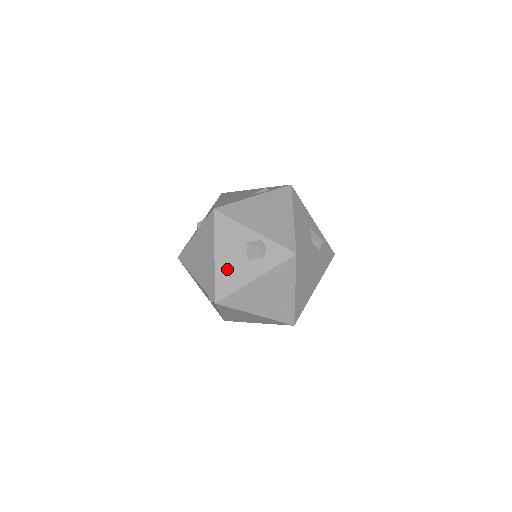
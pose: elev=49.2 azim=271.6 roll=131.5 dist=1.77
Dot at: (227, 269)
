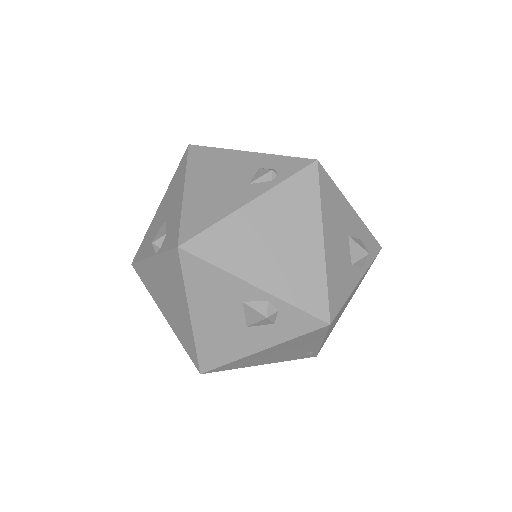
Dot at: (213, 335)
